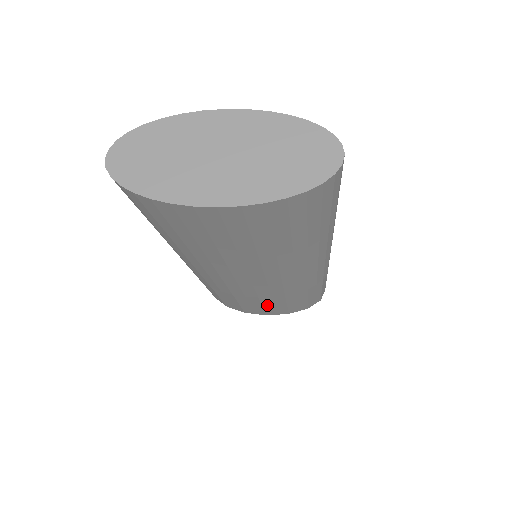
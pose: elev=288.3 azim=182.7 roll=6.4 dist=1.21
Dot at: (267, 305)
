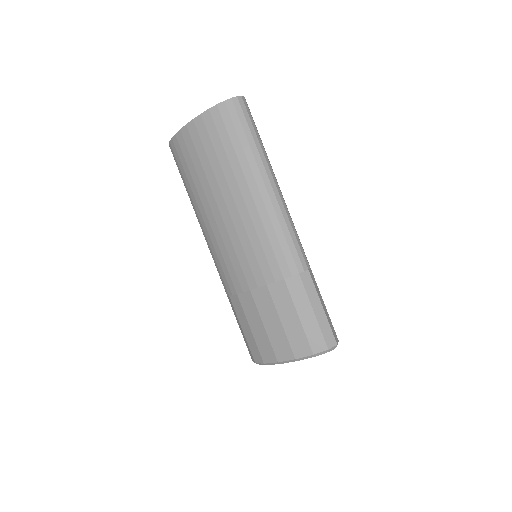
Dot at: (265, 320)
